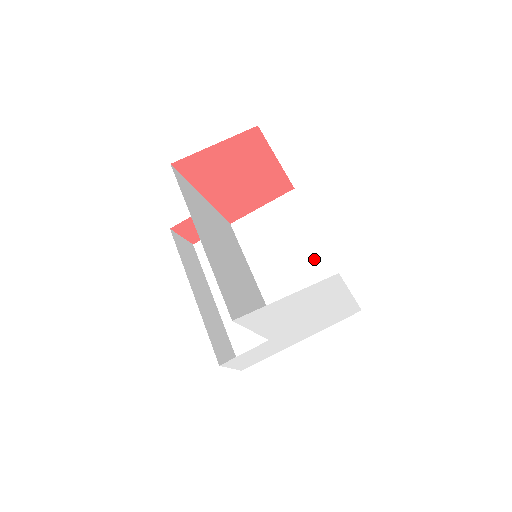
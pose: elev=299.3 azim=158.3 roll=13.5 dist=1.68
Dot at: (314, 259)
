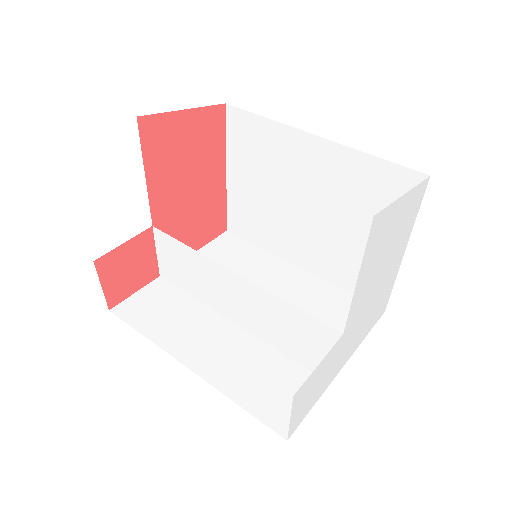
Dot at: (295, 282)
